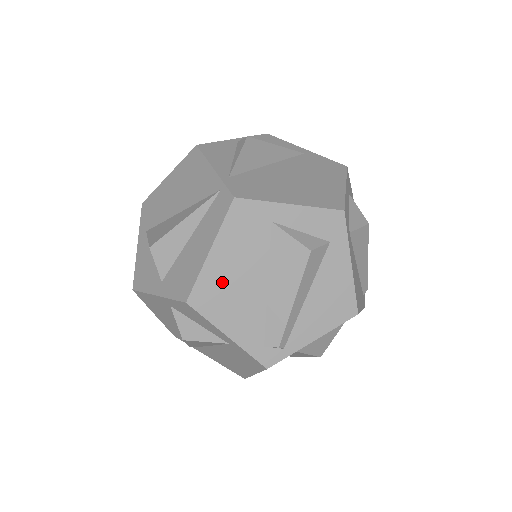
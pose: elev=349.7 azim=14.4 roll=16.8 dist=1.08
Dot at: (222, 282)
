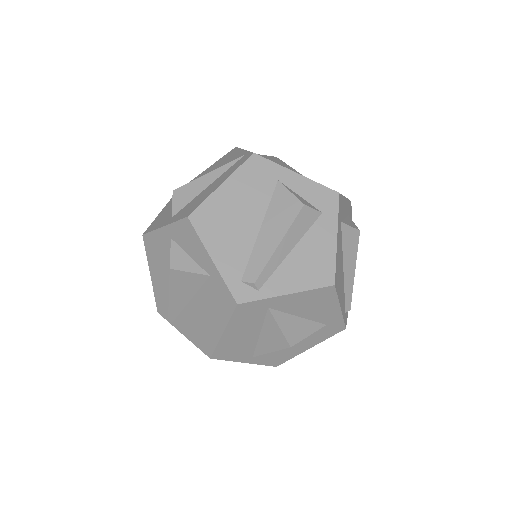
Dot at: (223, 211)
